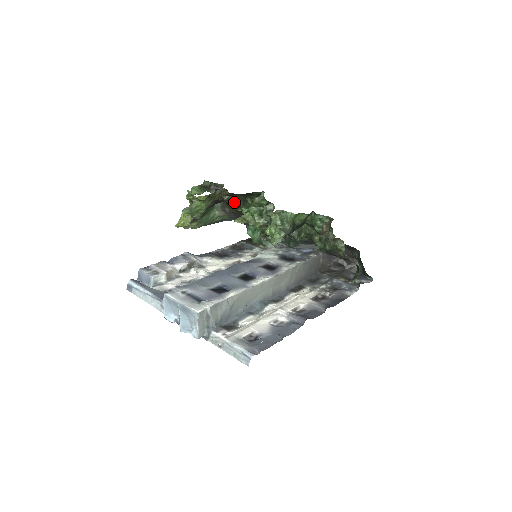
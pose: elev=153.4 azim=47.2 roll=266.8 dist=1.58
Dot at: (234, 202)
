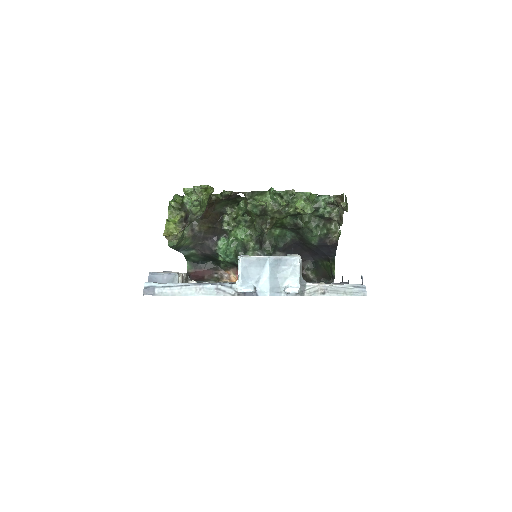
Dot at: (210, 216)
